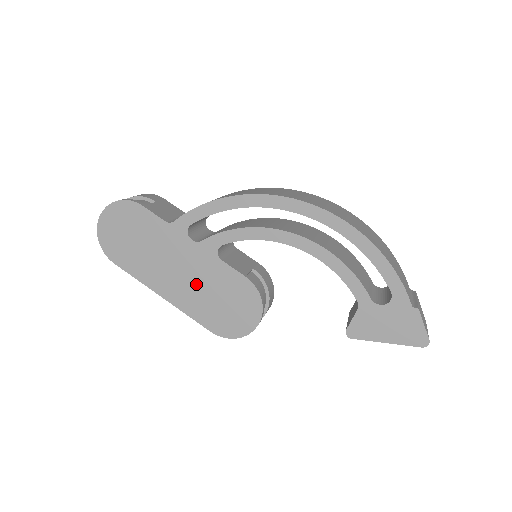
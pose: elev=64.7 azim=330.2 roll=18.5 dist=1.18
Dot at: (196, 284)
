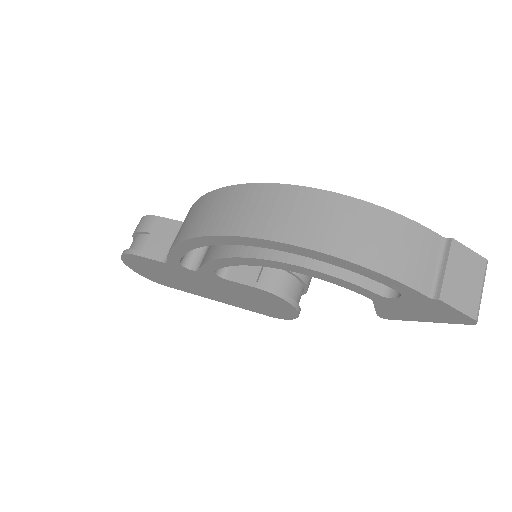
Dot at: (227, 293)
